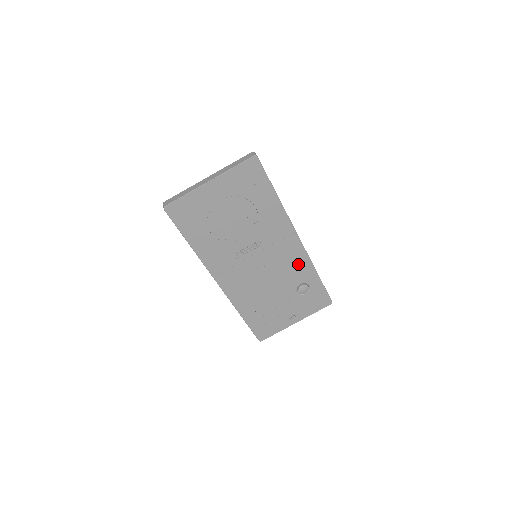
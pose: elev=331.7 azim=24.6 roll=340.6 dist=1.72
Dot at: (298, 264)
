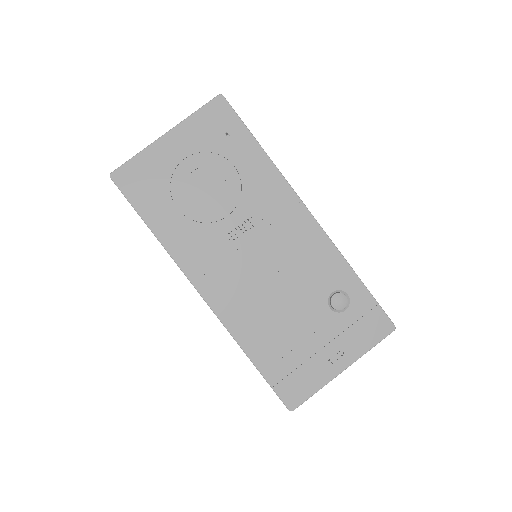
Dot at: (319, 256)
